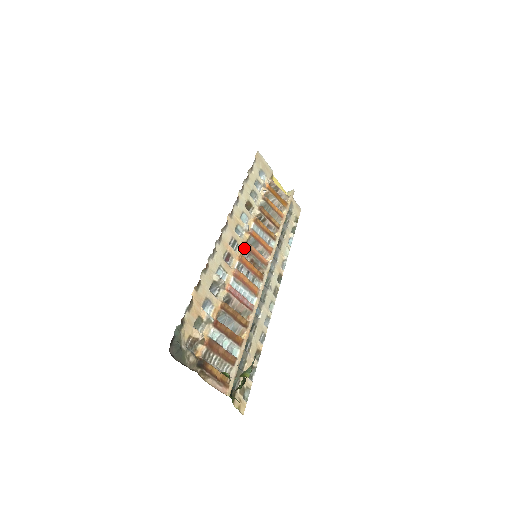
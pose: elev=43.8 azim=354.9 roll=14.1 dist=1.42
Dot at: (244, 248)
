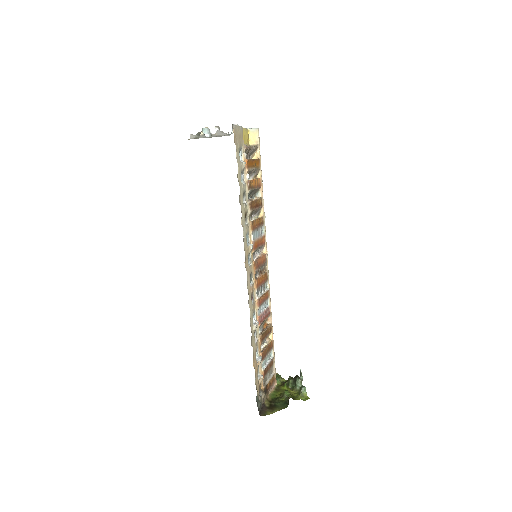
Dot at: (256, 271)
